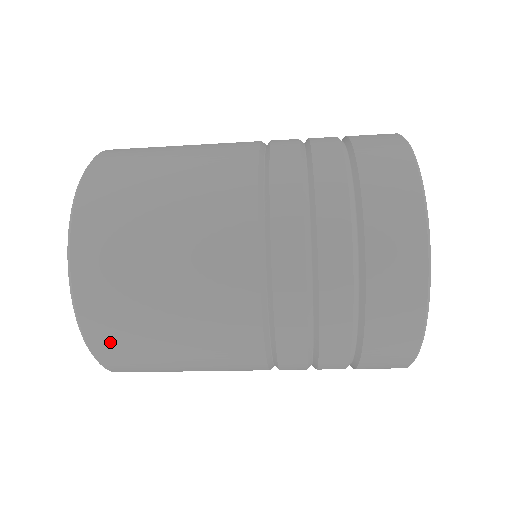
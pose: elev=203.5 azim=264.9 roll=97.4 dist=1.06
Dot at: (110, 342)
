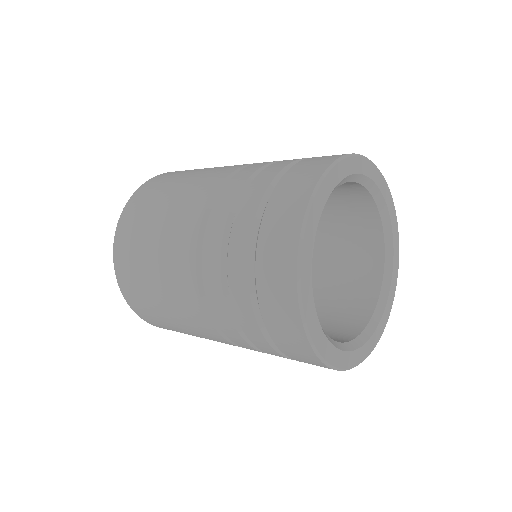
Dot at: (154, 323)
